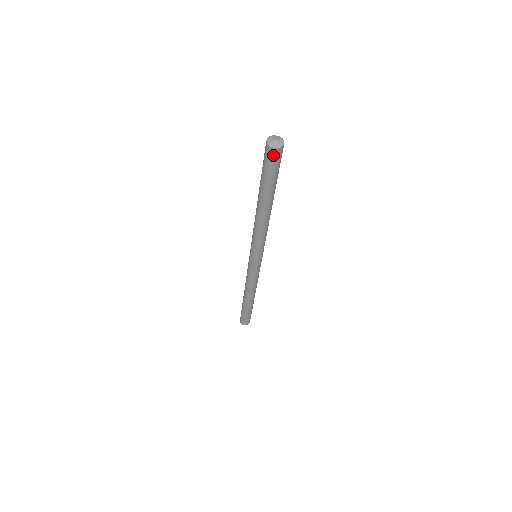
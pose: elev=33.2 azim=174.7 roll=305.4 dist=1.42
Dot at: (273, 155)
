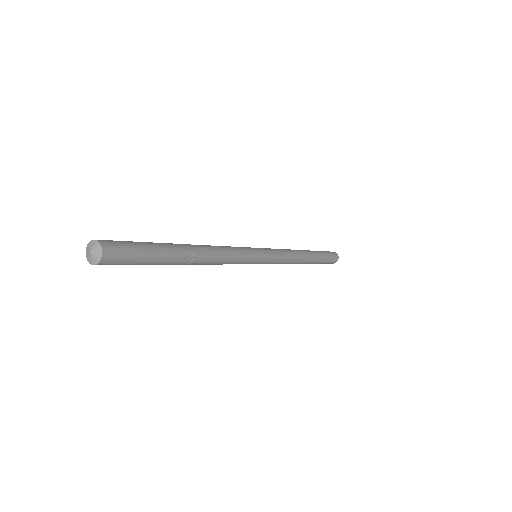
Dot at: occluded
